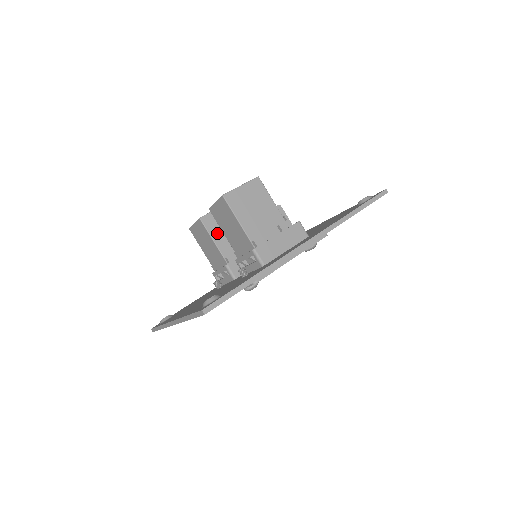
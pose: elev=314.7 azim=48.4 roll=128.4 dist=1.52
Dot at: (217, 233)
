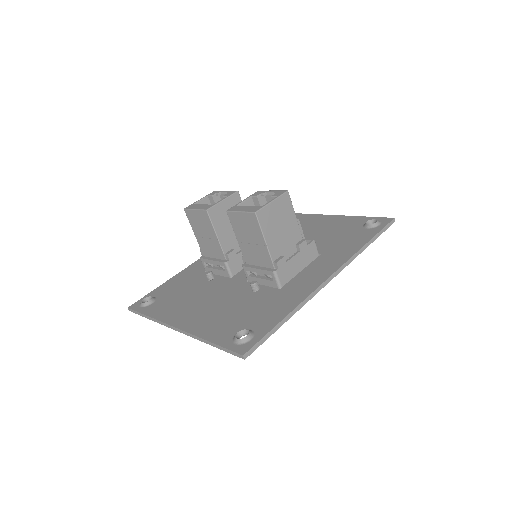
Dot at: (221, 227)
